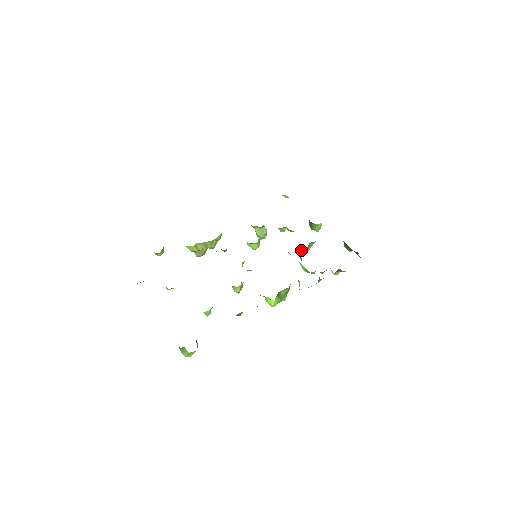
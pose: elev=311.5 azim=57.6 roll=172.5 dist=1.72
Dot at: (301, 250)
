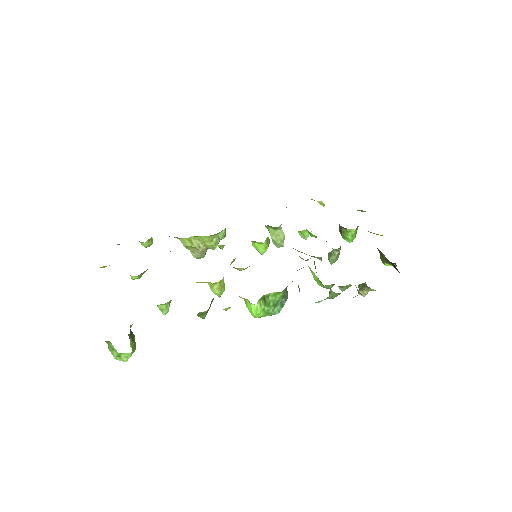
Dot at: (318, 257)
